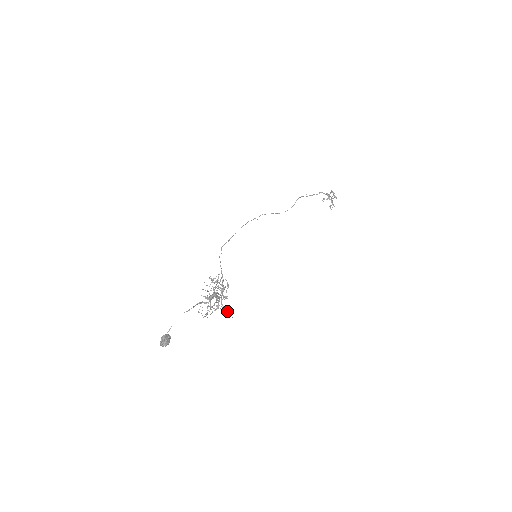
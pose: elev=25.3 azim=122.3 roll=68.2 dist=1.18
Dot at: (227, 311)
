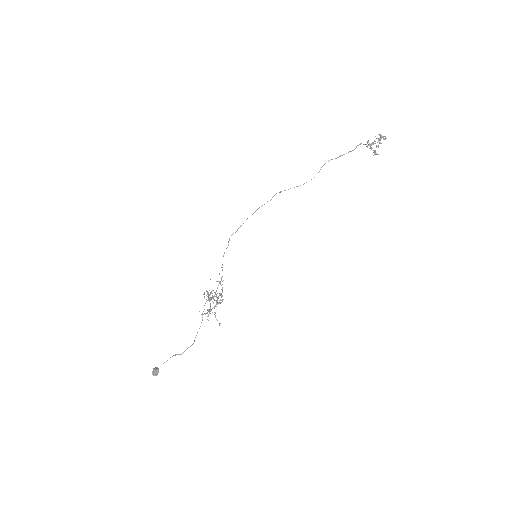
Dot at: occluded
